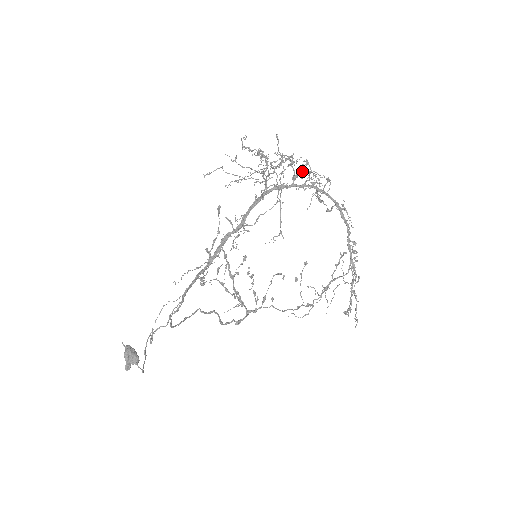
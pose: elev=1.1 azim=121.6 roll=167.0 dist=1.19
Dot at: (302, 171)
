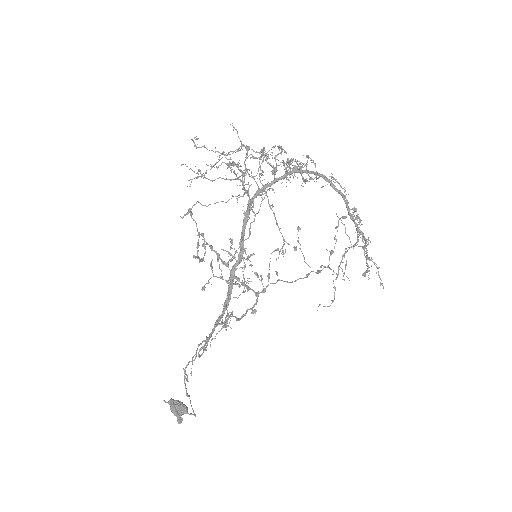
Dot at: (280, 162)
